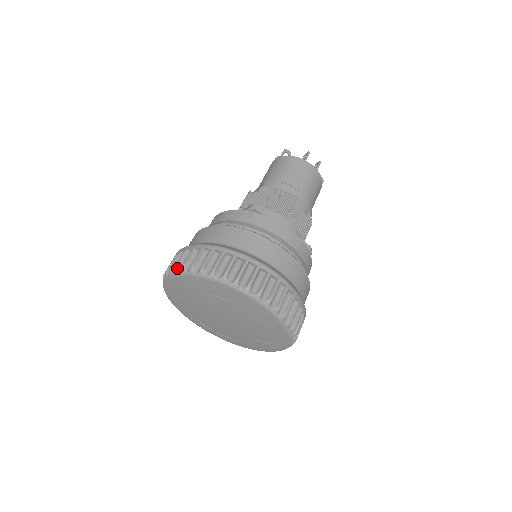
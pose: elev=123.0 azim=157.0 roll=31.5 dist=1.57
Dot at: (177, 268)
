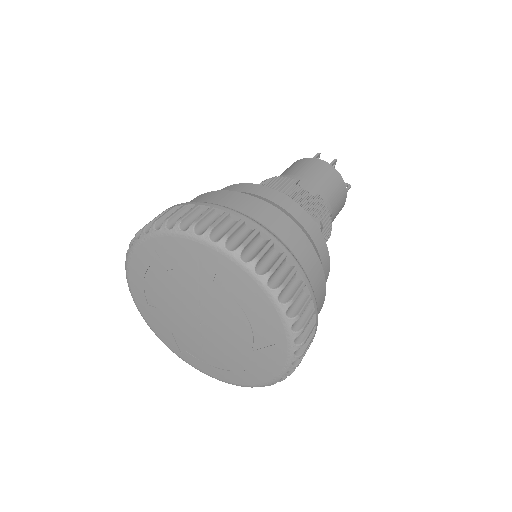
Dot at: (128, 251)
